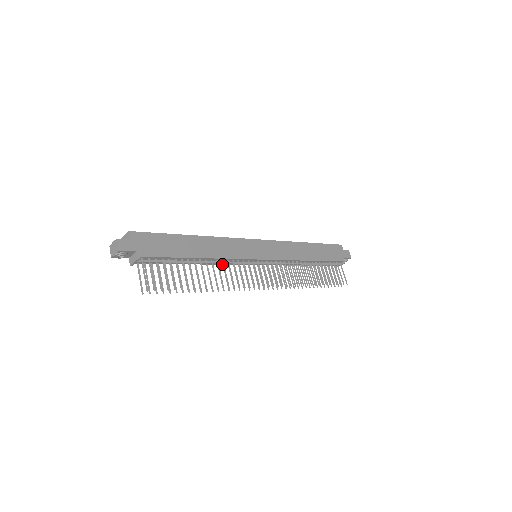
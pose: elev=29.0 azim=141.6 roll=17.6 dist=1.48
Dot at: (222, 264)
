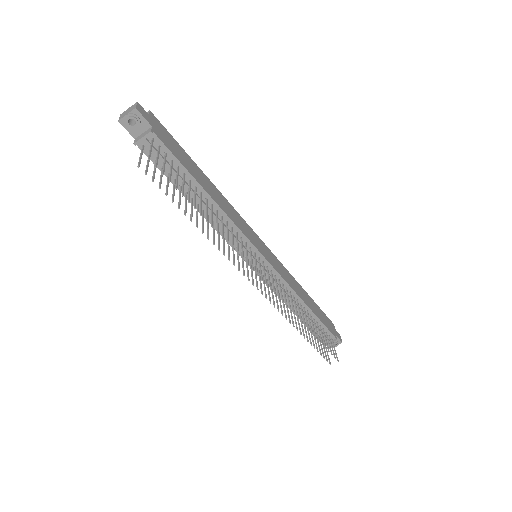
Dot at: occluded
